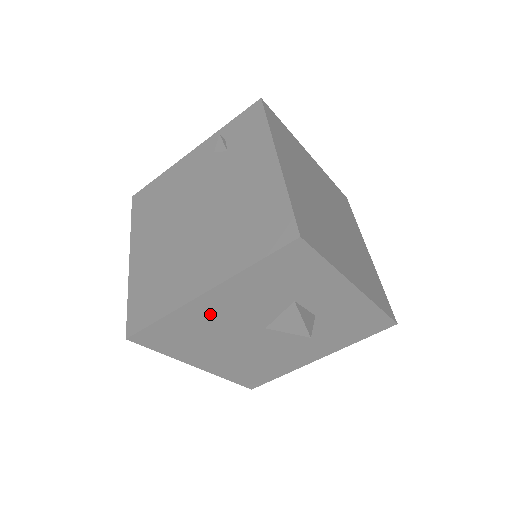
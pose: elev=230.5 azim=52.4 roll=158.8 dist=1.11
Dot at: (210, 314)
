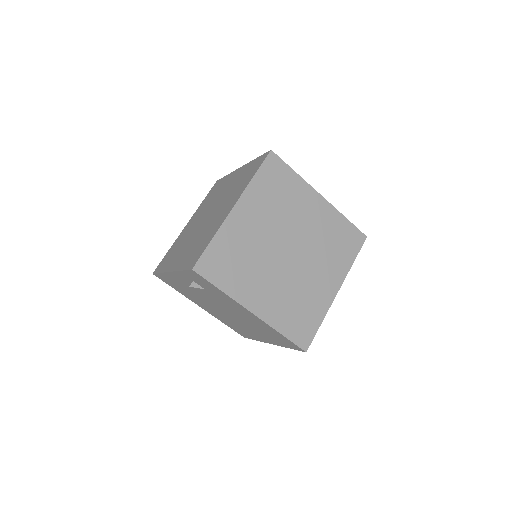
Dot at: occluded
